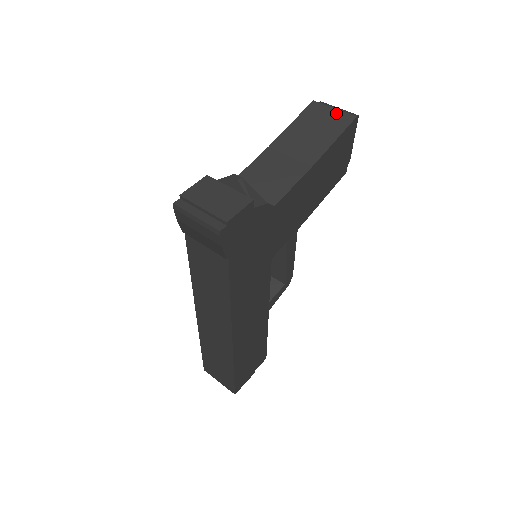
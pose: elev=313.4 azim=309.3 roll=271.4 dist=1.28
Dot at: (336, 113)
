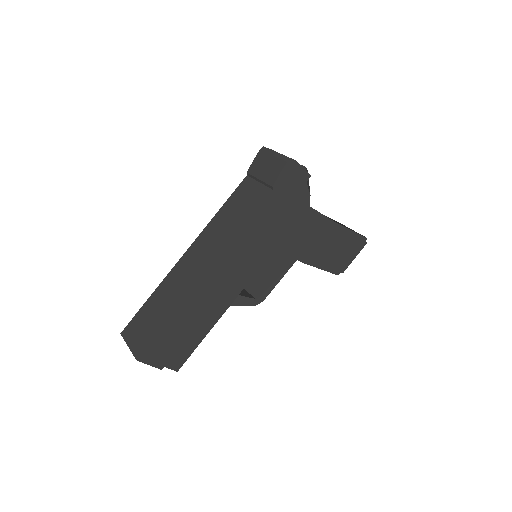
Dot at: occluded
